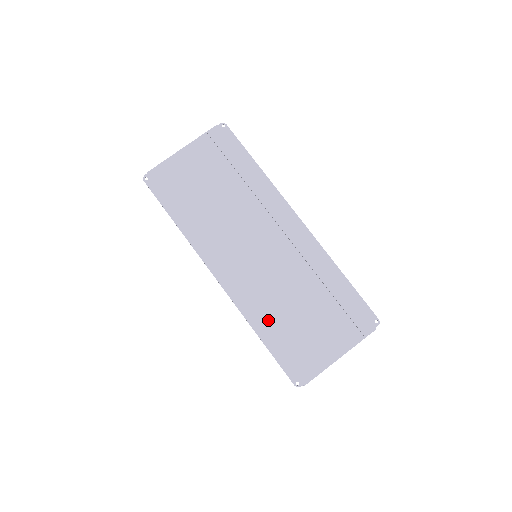
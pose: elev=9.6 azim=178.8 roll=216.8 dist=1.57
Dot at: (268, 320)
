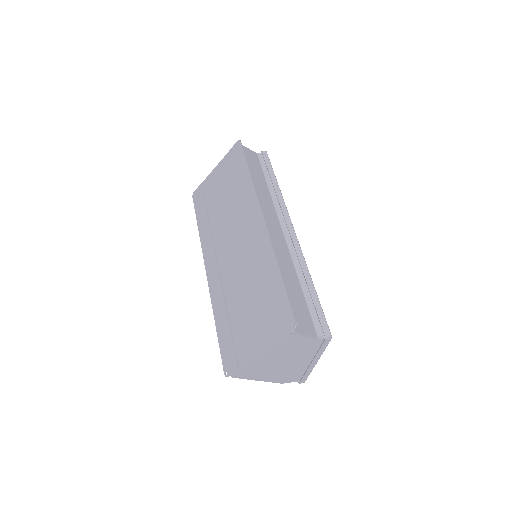
Dot at: (223, 310)
